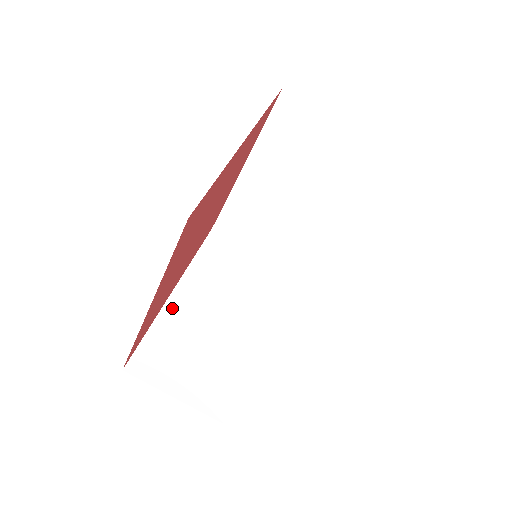
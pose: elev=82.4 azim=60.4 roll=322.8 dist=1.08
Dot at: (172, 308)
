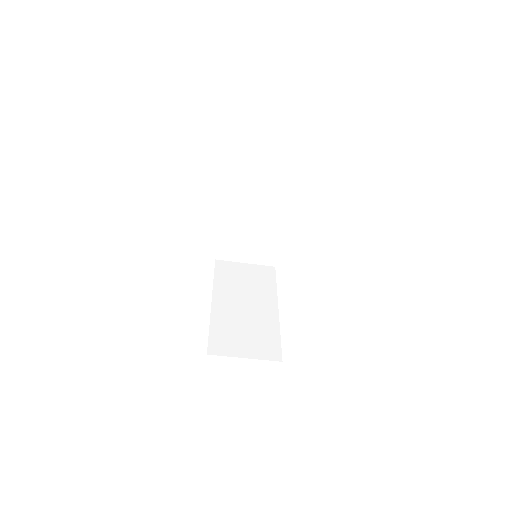
Dot at: (216, 312)
